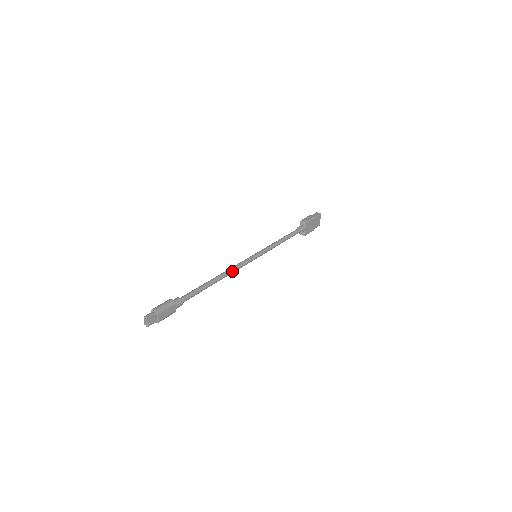
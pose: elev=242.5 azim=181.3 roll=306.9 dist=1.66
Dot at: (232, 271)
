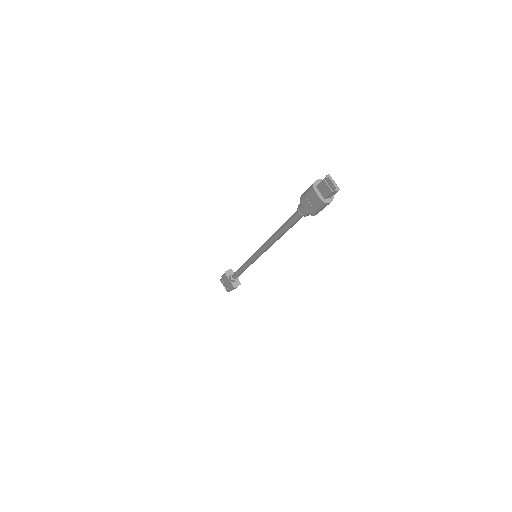
Dot at: occluded
